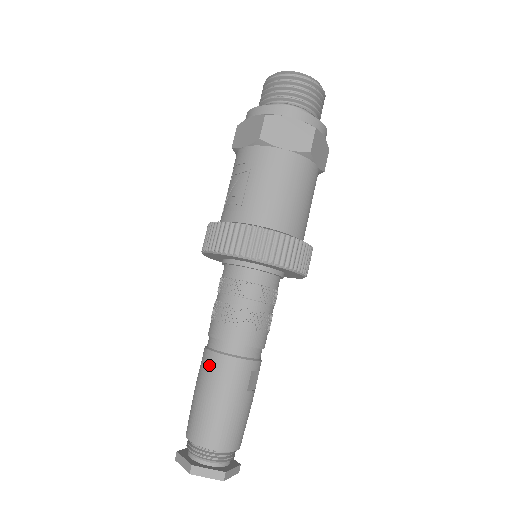
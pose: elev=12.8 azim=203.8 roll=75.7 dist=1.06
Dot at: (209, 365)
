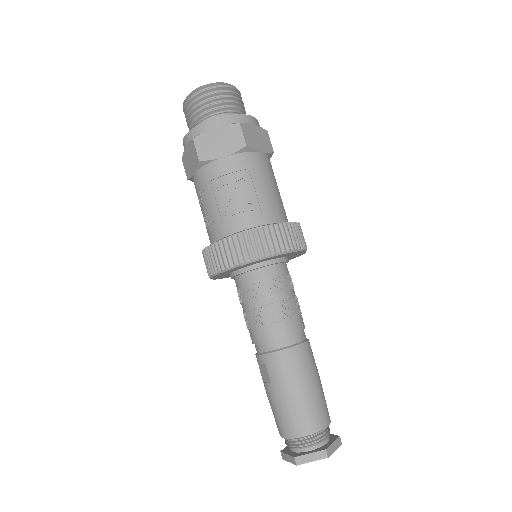
Dot at: (291, 362)
